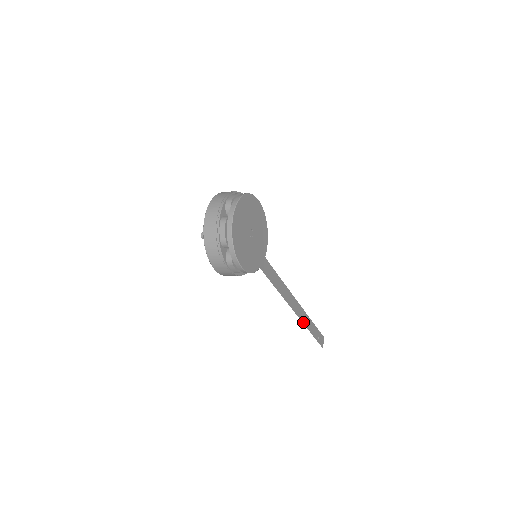
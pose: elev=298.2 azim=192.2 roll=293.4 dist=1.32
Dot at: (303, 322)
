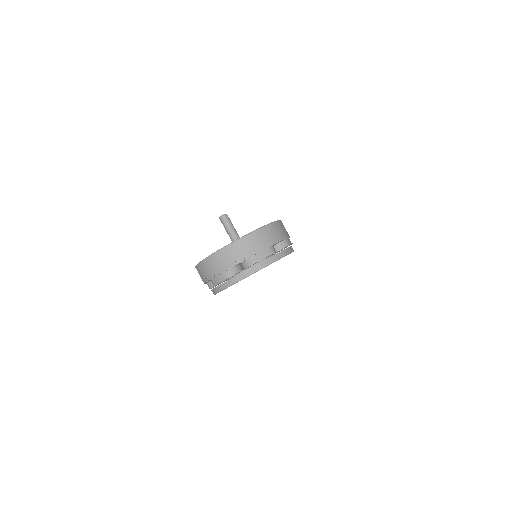
Dot at: occluded
